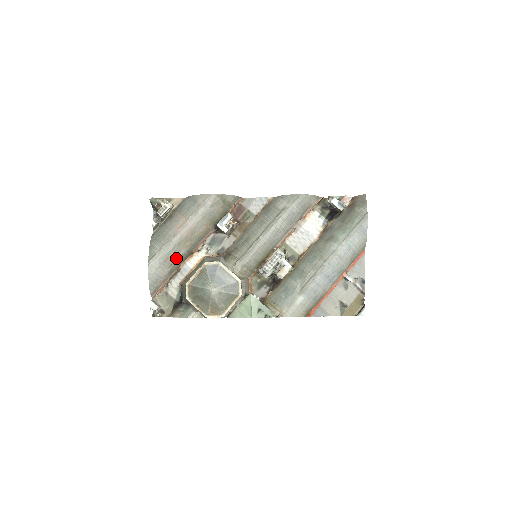
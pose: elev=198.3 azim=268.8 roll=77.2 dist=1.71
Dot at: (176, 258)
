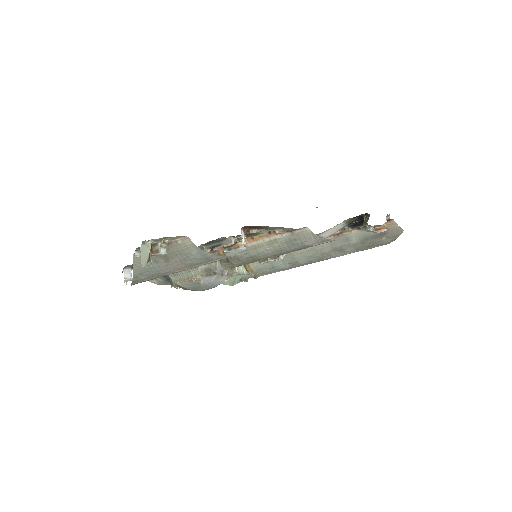
Dot at: occluded
